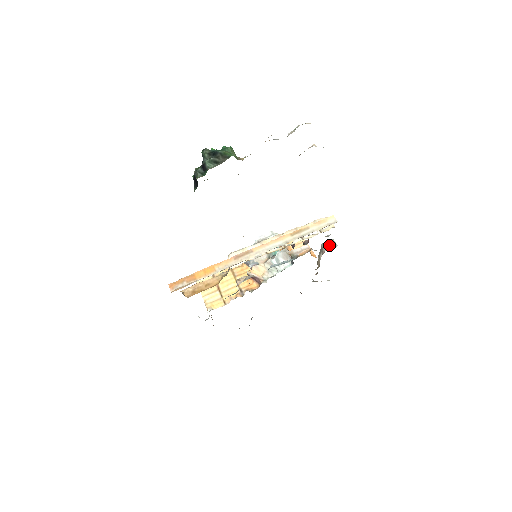
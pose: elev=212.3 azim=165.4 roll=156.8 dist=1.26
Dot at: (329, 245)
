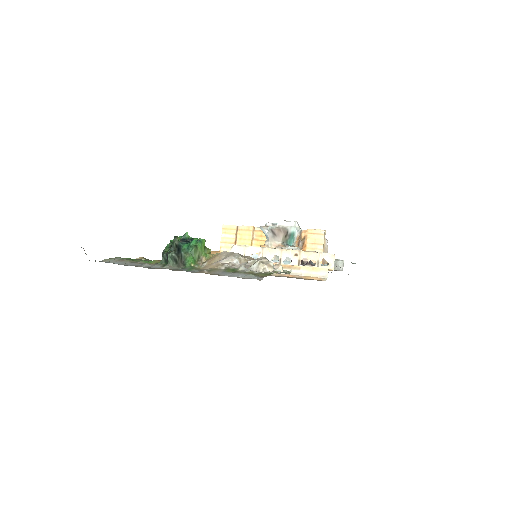
Dot at: (336, 265)
